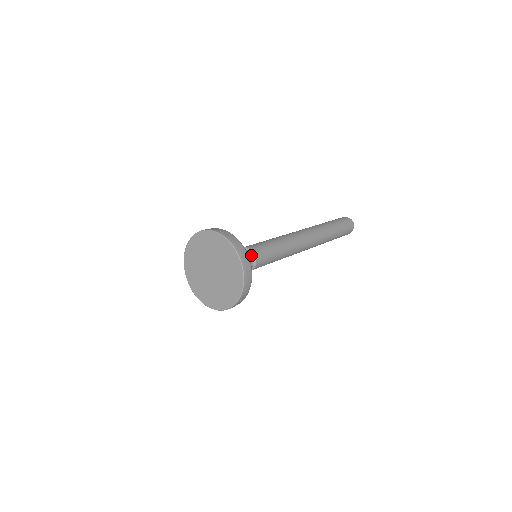
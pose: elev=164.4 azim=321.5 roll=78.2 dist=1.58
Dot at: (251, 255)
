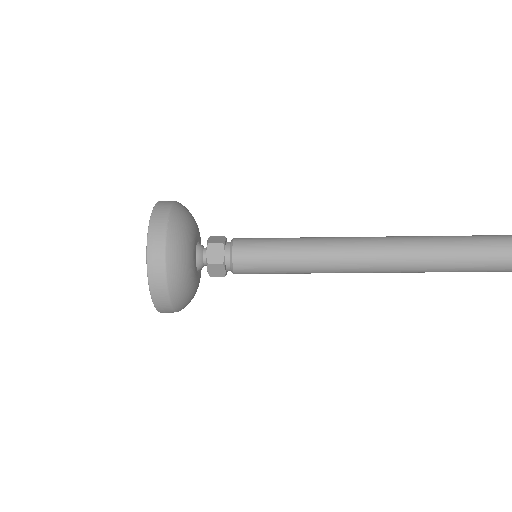
Dot at: (224, 248)
